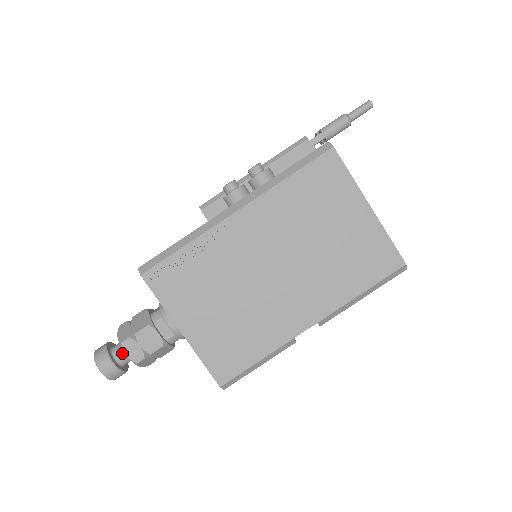
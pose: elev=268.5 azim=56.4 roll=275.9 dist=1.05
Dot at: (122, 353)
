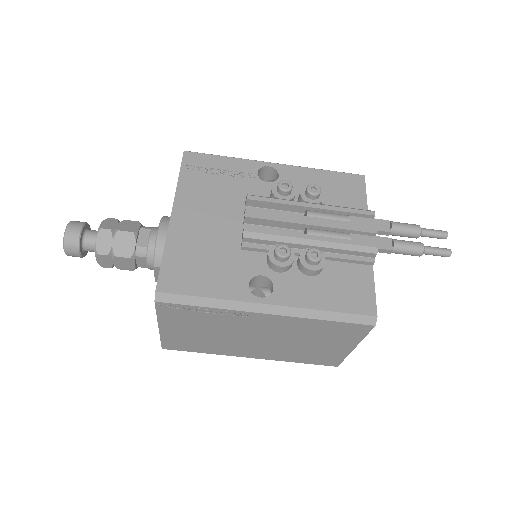
Dot at: (92, 249)
